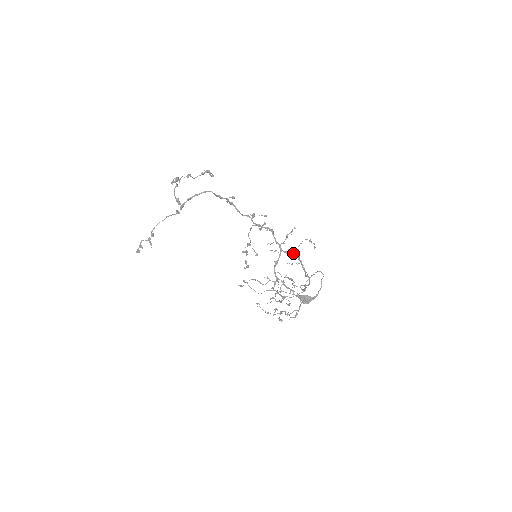
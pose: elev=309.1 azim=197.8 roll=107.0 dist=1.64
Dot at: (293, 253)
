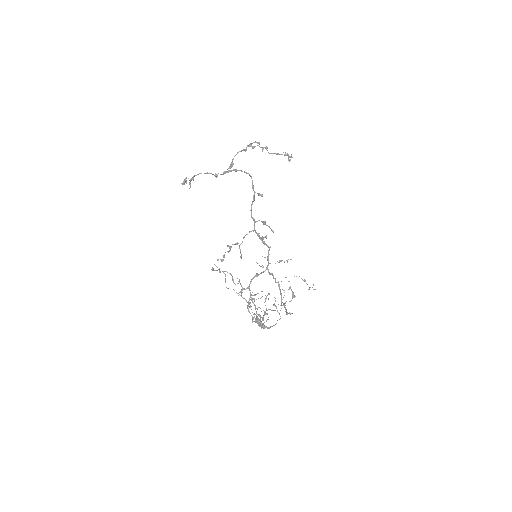
Dot at: (275, 279)
